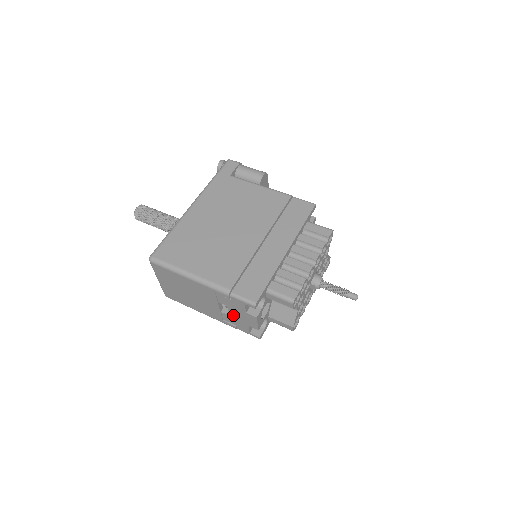
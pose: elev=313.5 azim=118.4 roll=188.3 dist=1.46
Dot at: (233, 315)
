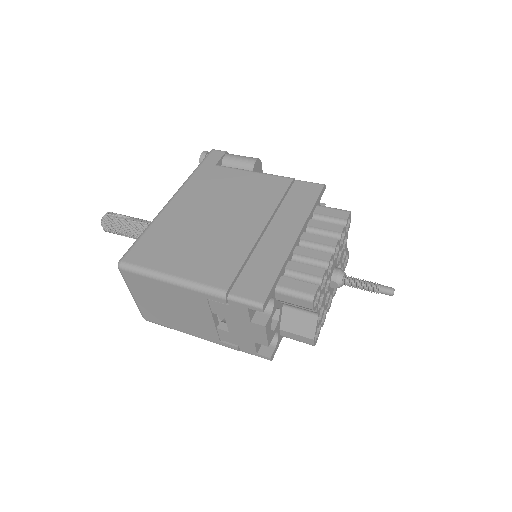
Dot at: (233, 330)
